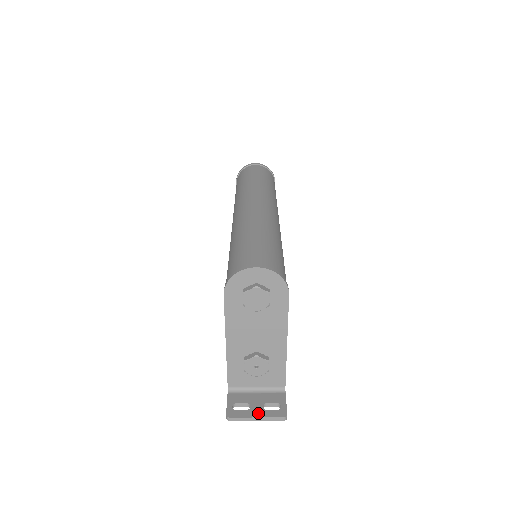
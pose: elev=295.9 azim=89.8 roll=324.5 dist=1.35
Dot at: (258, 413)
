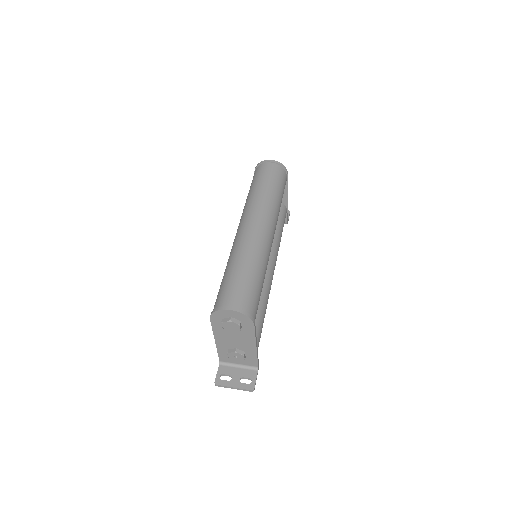
Dot at: (235, 384)
